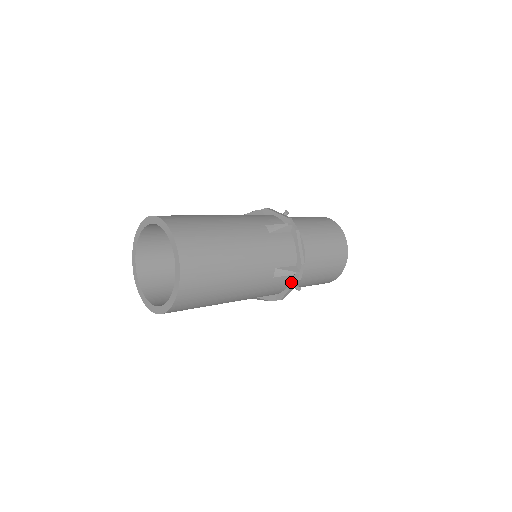
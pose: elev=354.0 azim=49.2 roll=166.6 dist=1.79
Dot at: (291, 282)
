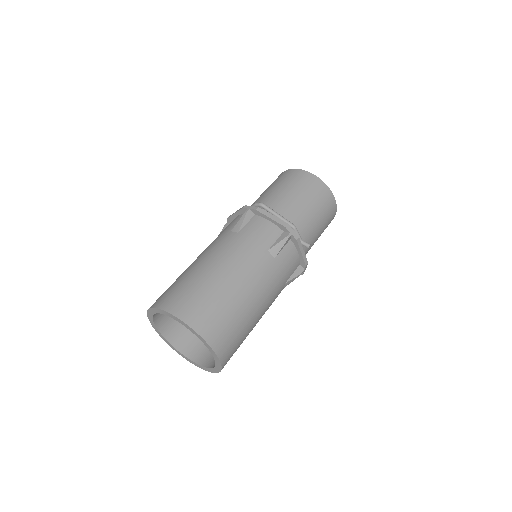
Dot at: occluded
